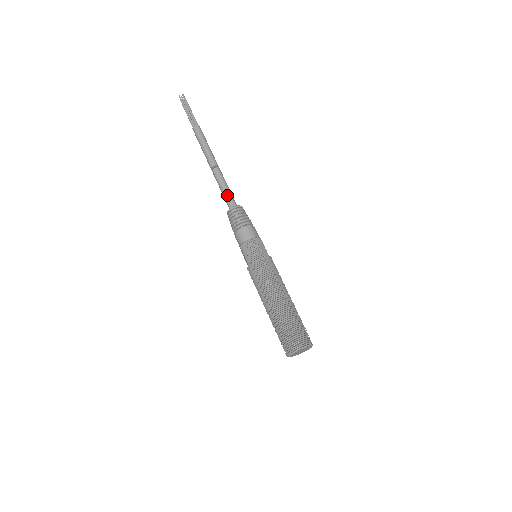
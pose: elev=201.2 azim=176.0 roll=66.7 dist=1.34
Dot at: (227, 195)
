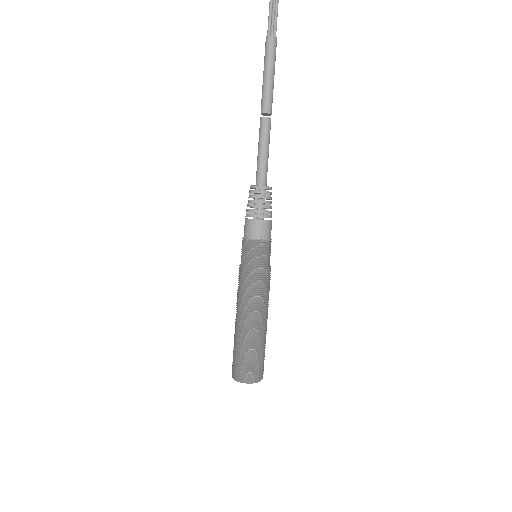
Dot at: (260, 164)
